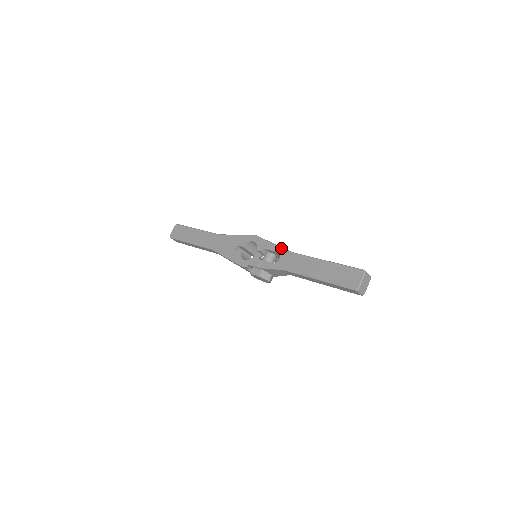
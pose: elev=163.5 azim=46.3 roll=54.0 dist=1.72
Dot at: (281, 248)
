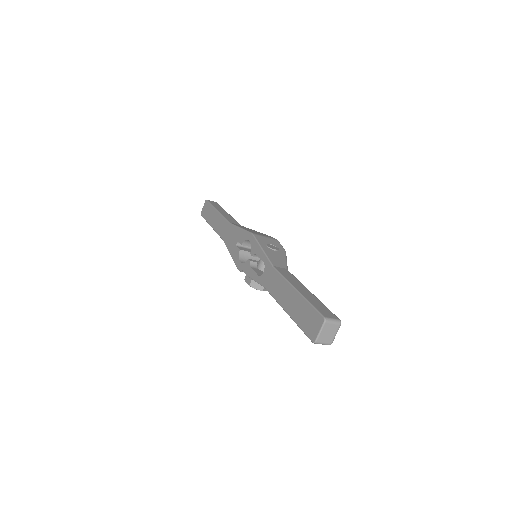
Dot at: (266, 258)
